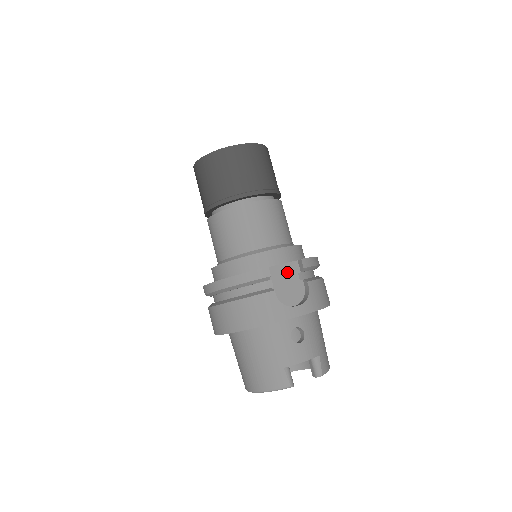
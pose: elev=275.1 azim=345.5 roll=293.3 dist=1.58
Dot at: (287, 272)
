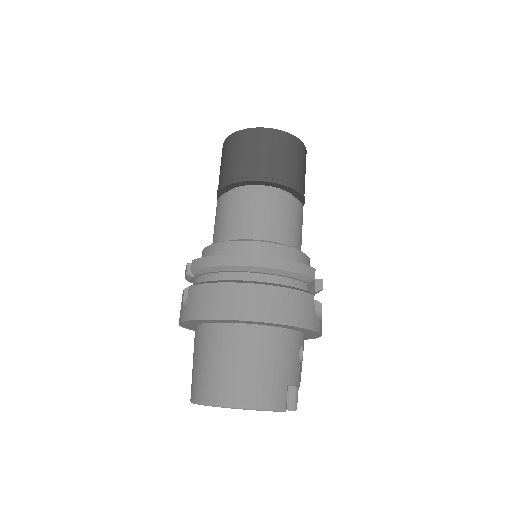
Dot at: (312, 285)
